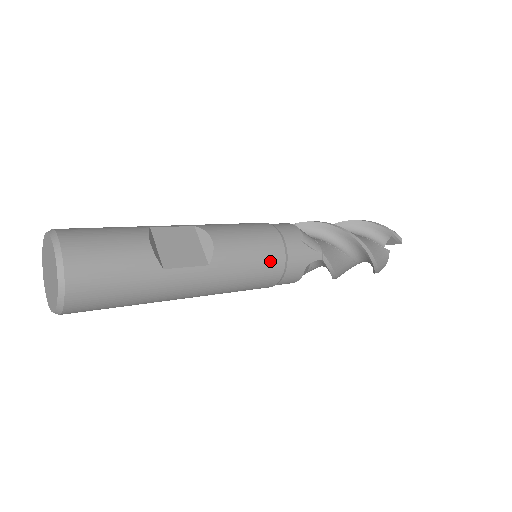
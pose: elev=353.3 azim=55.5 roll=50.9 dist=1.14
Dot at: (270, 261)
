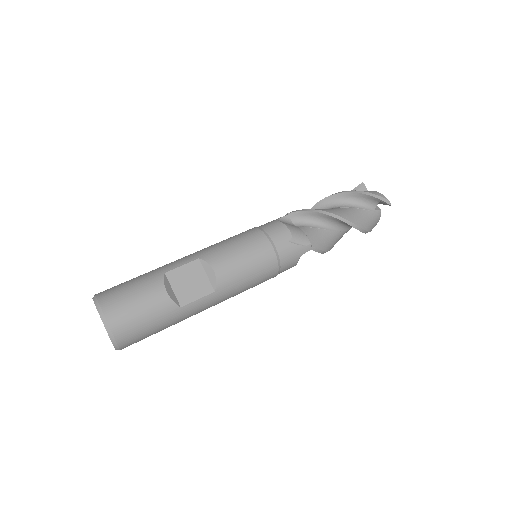
Dot at: (265, 269)
